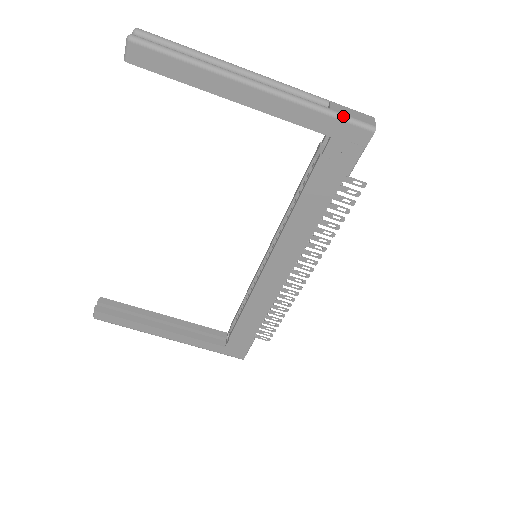
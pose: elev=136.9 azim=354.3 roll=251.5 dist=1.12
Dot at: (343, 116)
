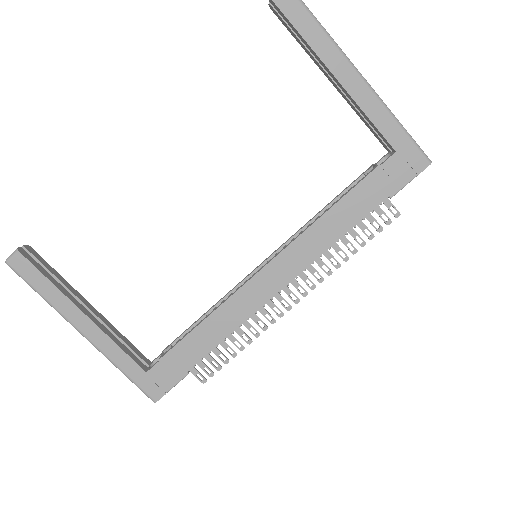
Dot at: occluded
